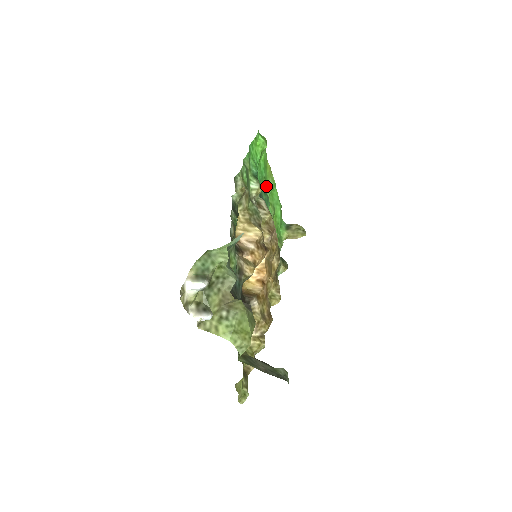
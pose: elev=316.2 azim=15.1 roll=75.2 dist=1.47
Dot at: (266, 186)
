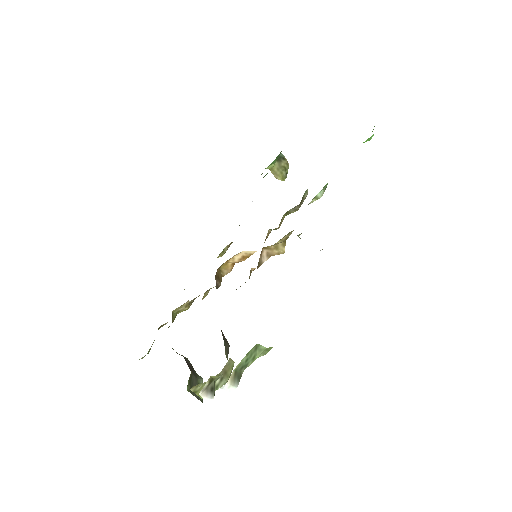
Dot at: occluded
